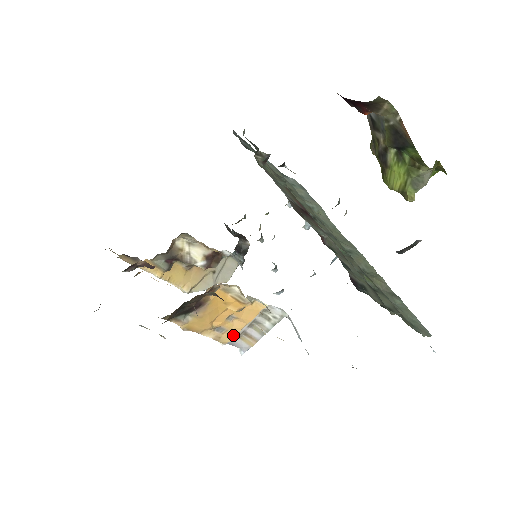
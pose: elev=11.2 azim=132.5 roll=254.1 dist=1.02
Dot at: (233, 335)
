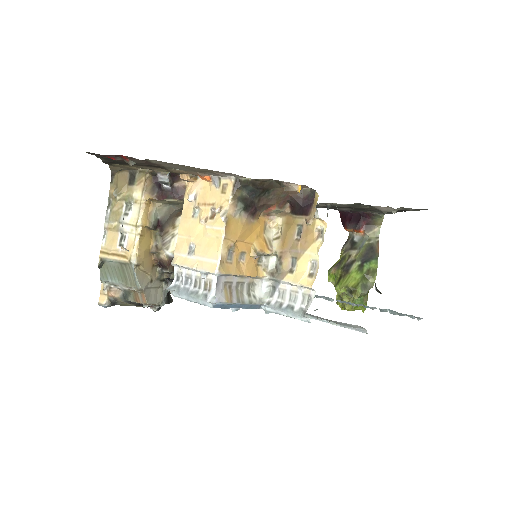
Dot at: (231, 272)
